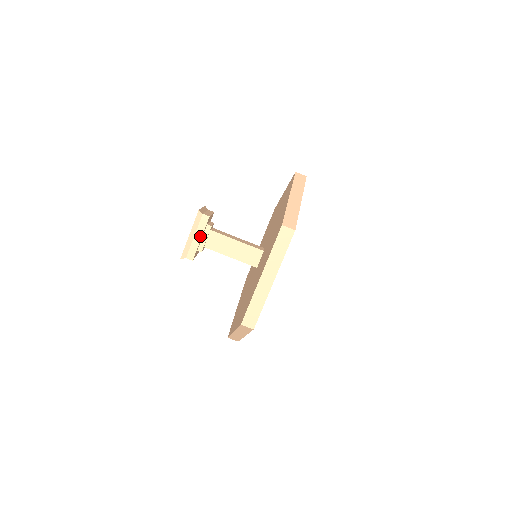
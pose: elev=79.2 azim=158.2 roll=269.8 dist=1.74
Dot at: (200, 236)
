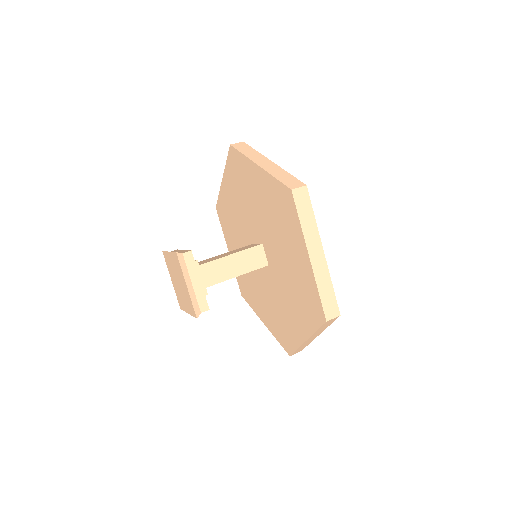
Dot at: (197, 278)
